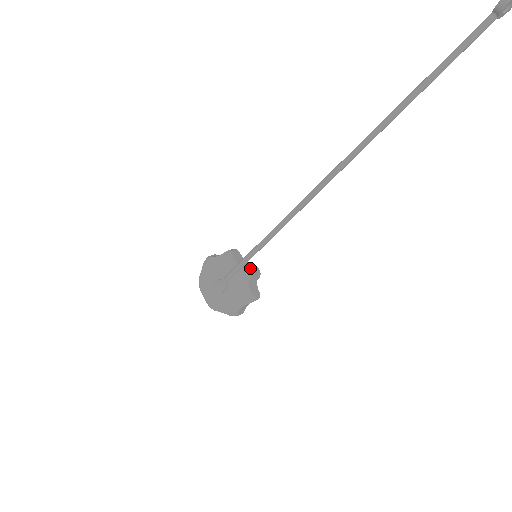
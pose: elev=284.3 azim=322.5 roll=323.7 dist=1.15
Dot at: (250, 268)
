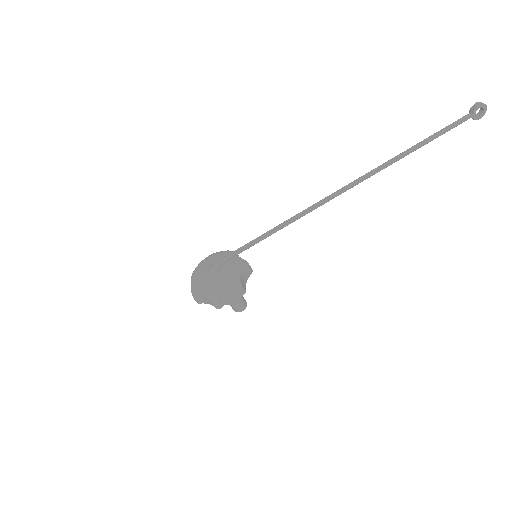
Dot at: (247, 262)
